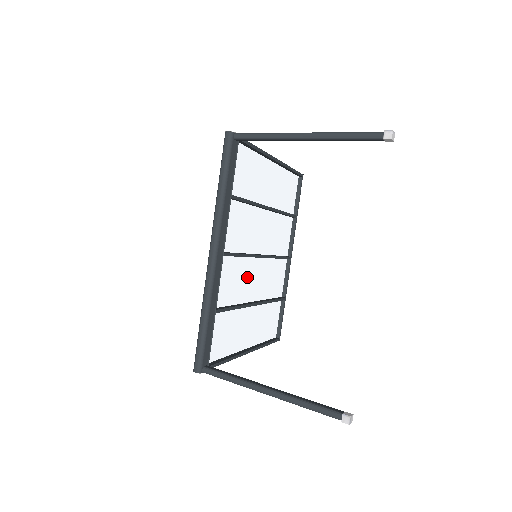
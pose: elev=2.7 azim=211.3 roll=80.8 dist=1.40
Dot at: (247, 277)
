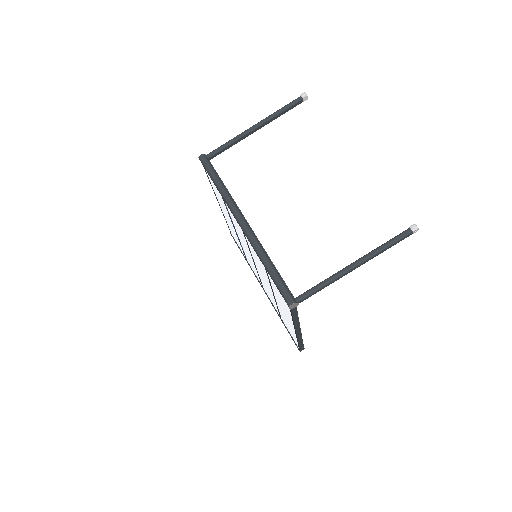
Dot at: occluded
